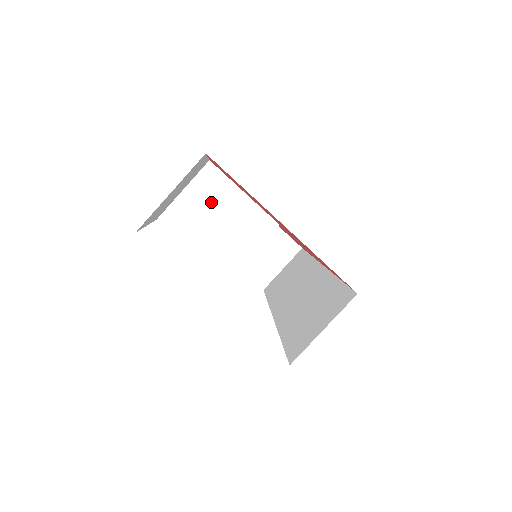
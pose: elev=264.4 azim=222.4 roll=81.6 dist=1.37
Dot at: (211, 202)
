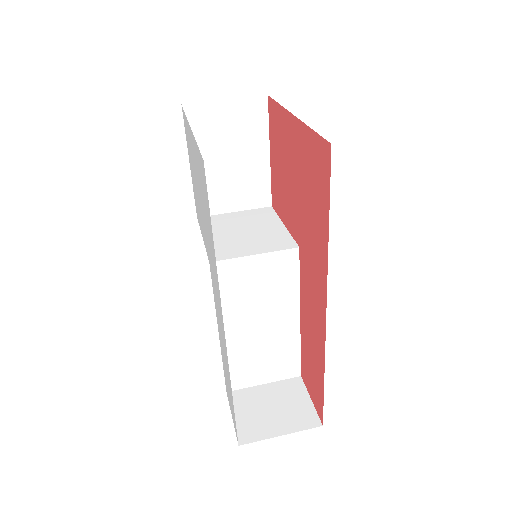
Dot at: (250, 222)
